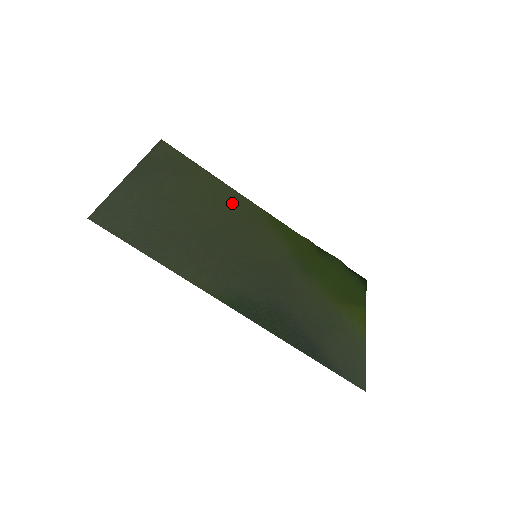
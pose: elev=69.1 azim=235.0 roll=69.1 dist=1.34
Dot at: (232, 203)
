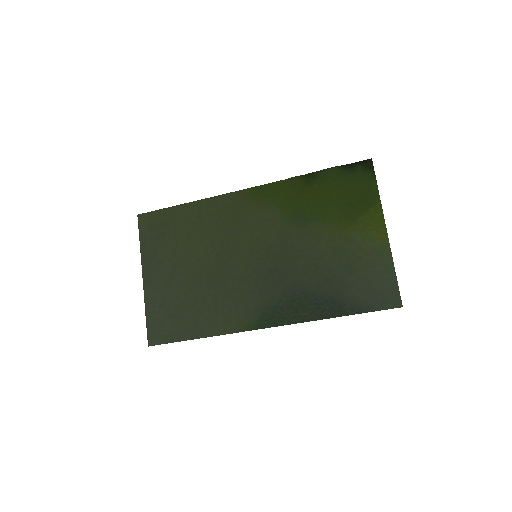
Dot at: (214, 217)
